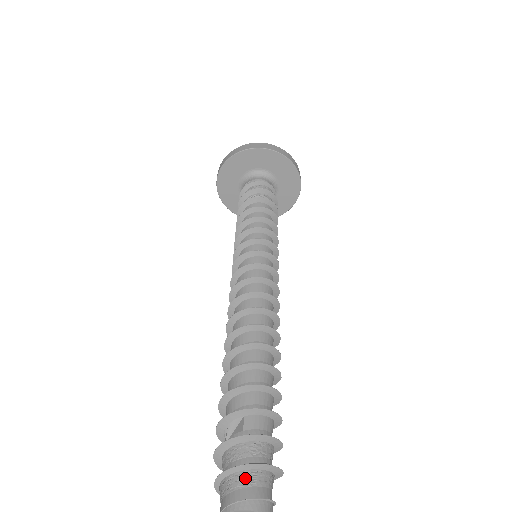
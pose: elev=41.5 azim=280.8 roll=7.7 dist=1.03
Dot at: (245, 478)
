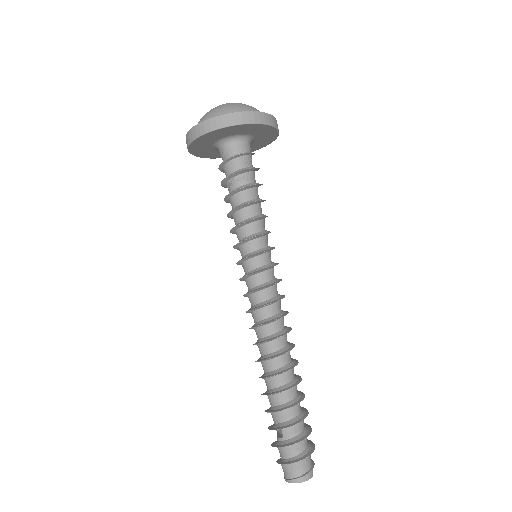
Dot at: (291, 467)
